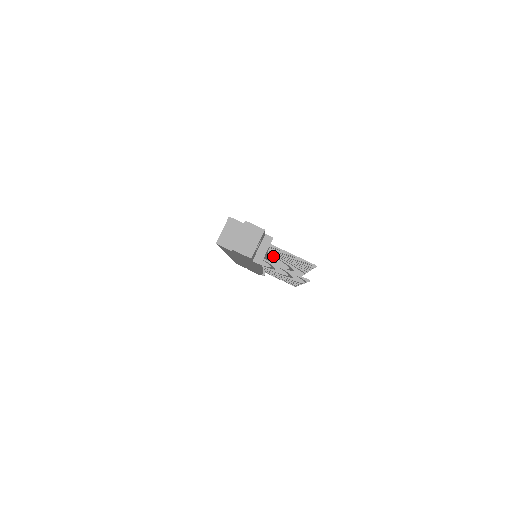
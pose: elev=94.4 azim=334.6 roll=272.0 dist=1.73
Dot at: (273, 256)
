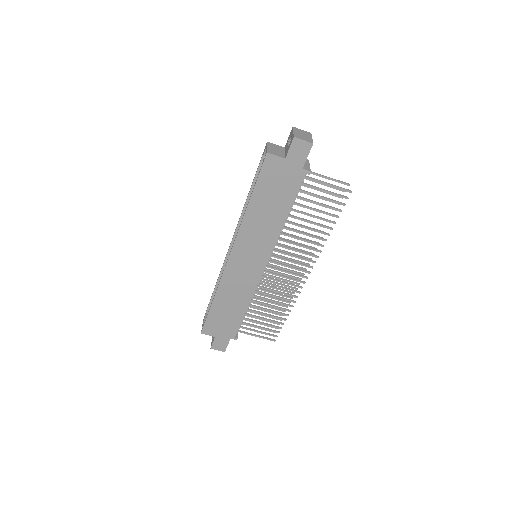
Dot at: (278, 243)
